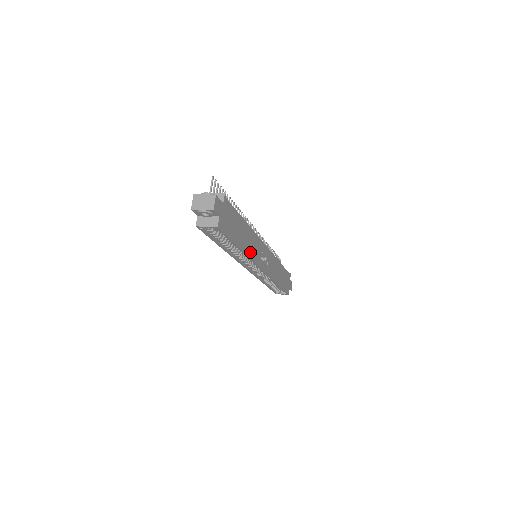
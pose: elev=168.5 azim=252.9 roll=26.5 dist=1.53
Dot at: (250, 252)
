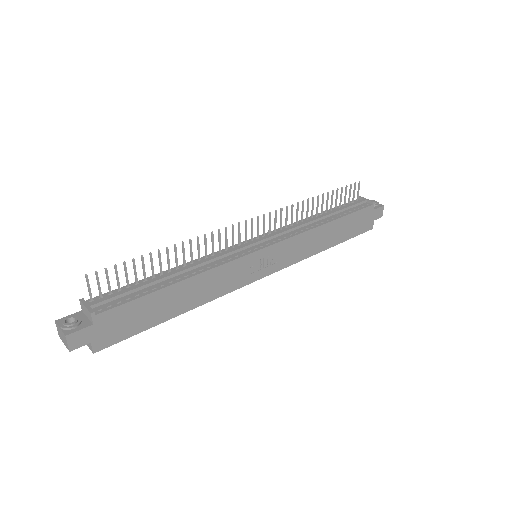
Dot at: (210, 295)
